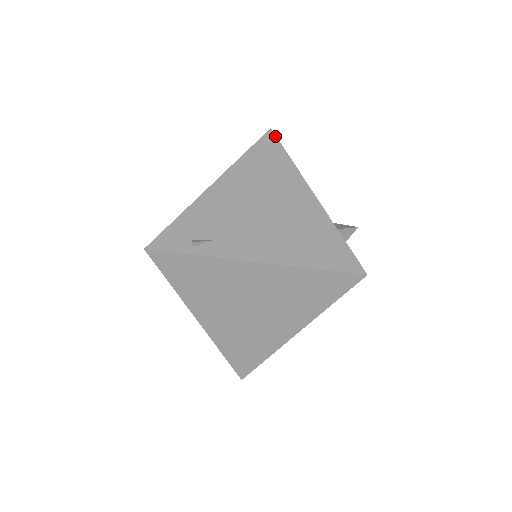
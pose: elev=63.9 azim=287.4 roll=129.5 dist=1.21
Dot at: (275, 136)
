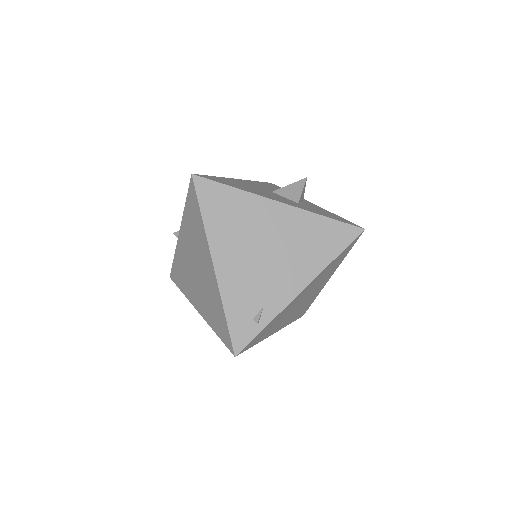
Dot at: (203, 178)
